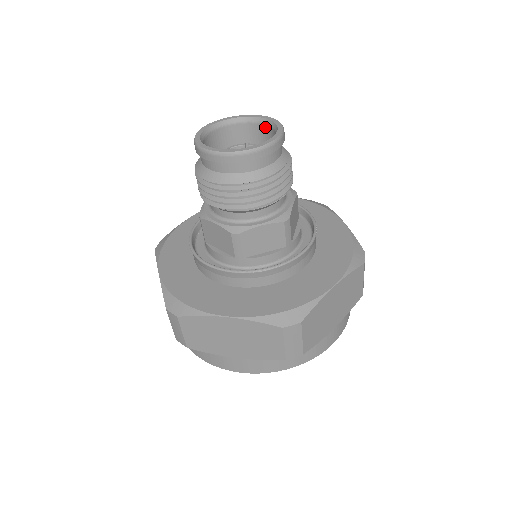
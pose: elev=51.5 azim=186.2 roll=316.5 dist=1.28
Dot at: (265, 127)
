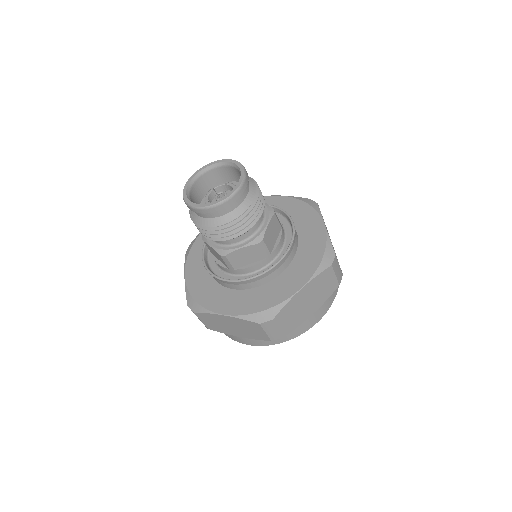
Dot at: (215, 170)
